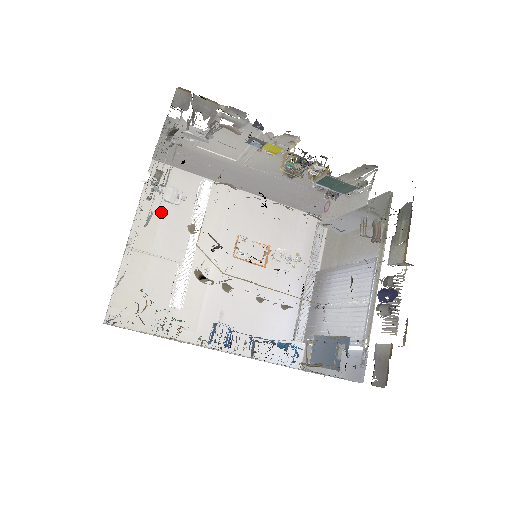
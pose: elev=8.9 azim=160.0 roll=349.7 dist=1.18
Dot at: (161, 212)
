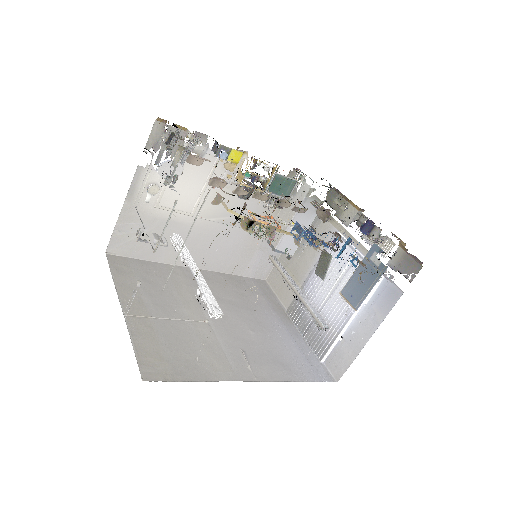
Dot at: (137, 287)
